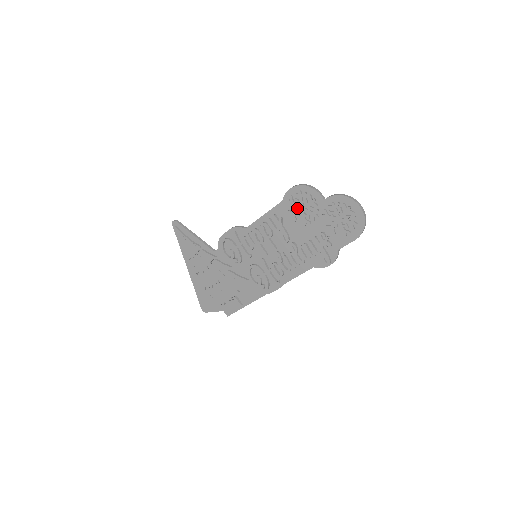
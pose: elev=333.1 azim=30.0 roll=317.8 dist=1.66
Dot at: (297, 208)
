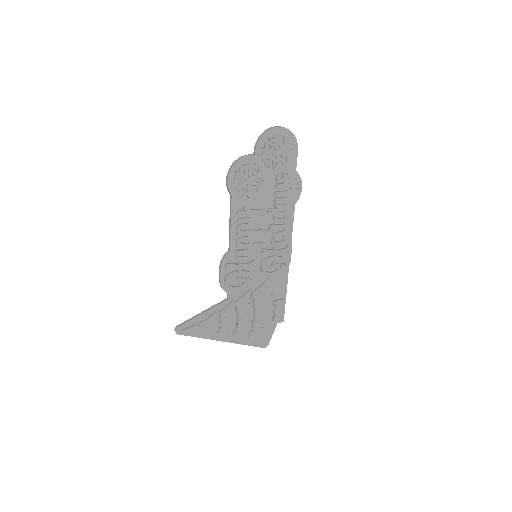
Dot at: (246, 186)
